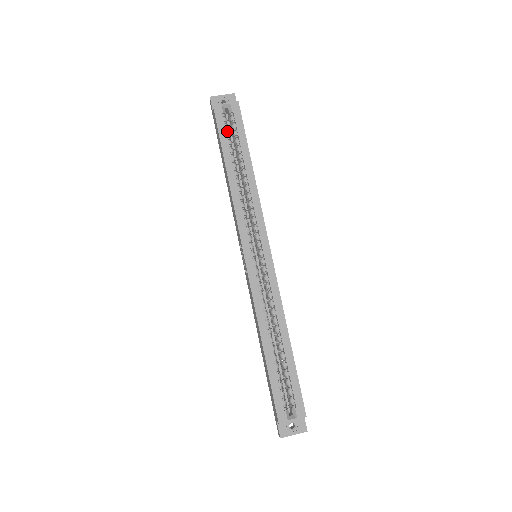
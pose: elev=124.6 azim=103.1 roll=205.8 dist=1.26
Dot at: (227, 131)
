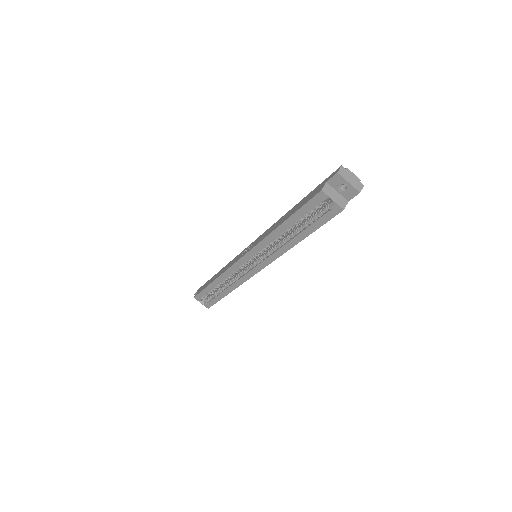
Dot at: (313, 209)
